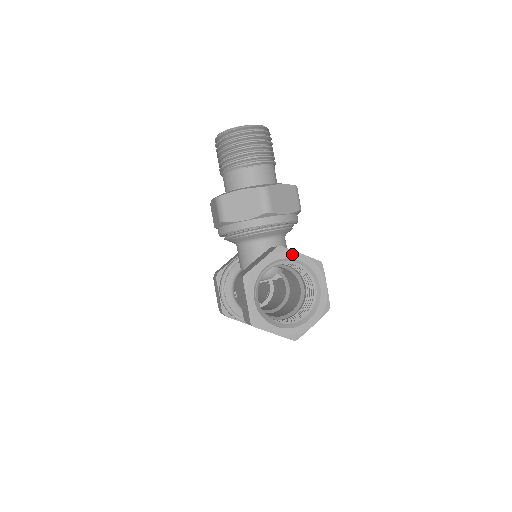
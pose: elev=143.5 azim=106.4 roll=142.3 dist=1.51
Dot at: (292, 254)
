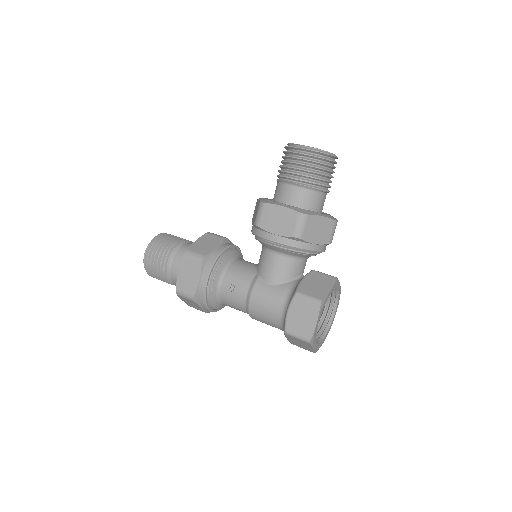
Dot at: (339, 285)
